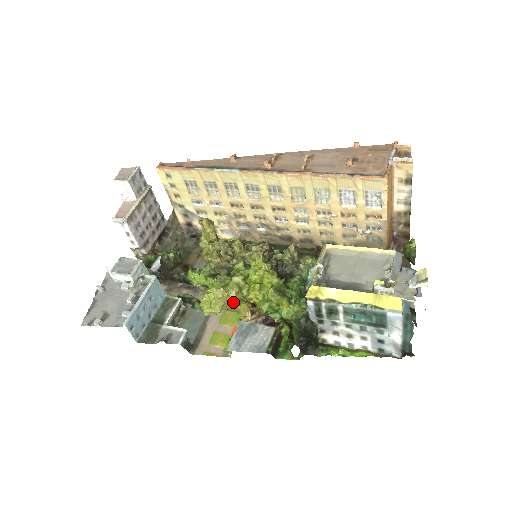
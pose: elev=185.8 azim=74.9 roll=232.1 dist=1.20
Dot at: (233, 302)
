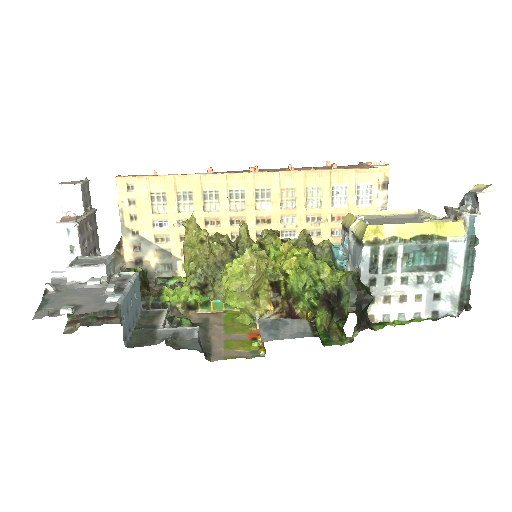
Dot at: (256, 285)
